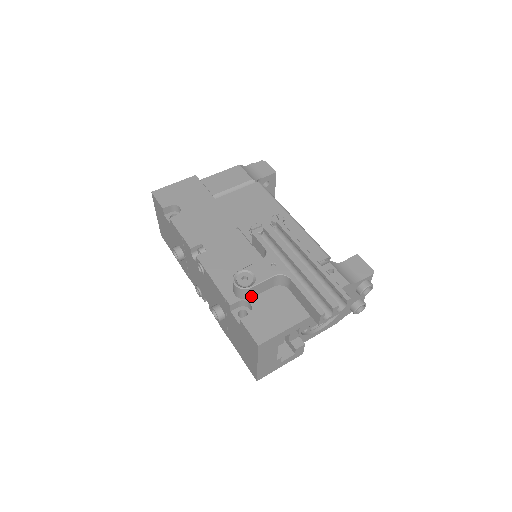
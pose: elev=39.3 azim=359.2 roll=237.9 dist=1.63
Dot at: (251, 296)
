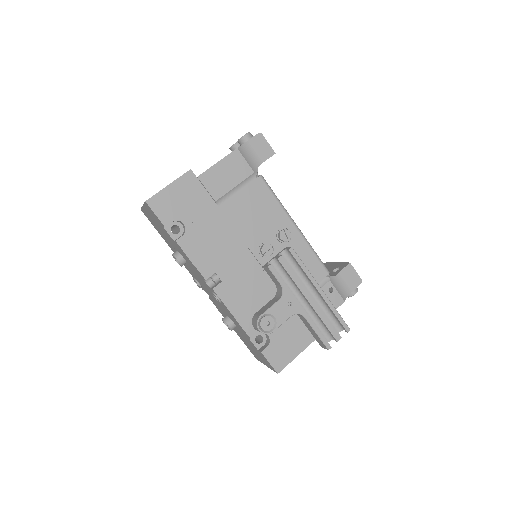
Dot at: occluded
